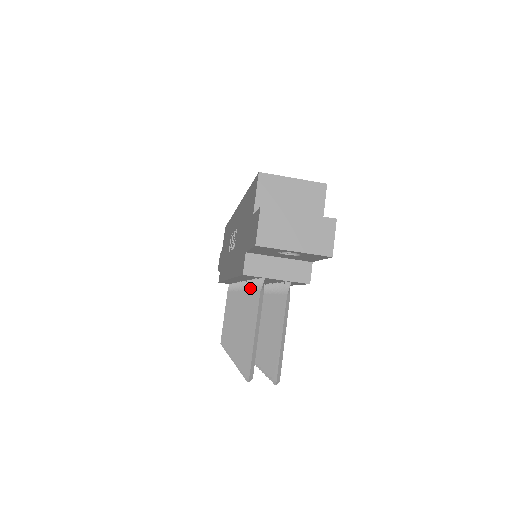
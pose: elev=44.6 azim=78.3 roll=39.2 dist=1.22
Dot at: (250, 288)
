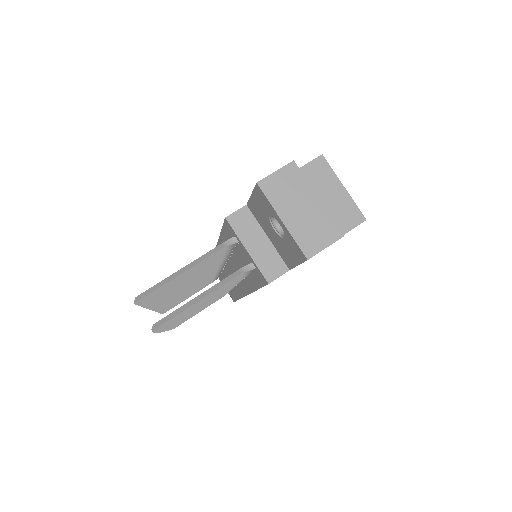
Dot at: occluded
